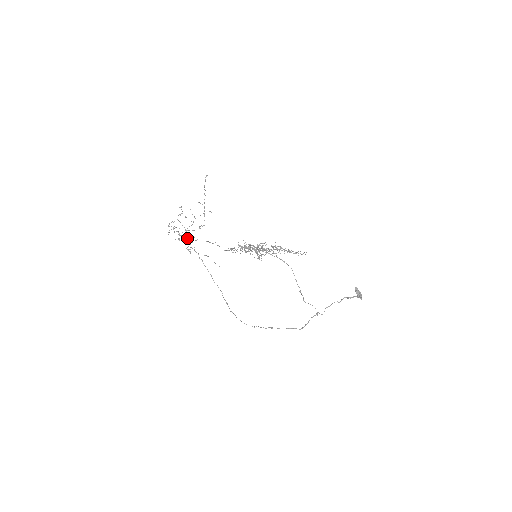
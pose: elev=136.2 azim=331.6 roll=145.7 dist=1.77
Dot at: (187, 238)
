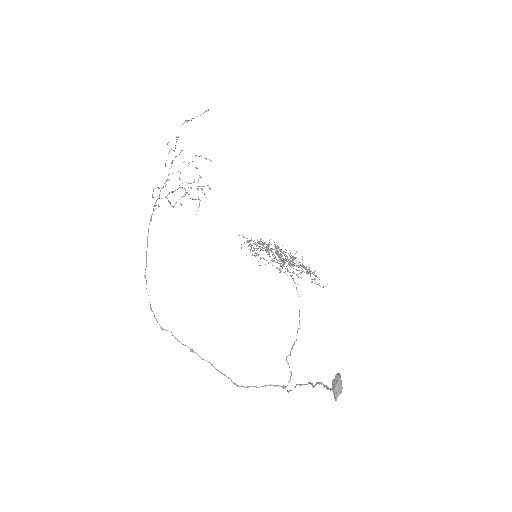
Dot at: (177, 189)
